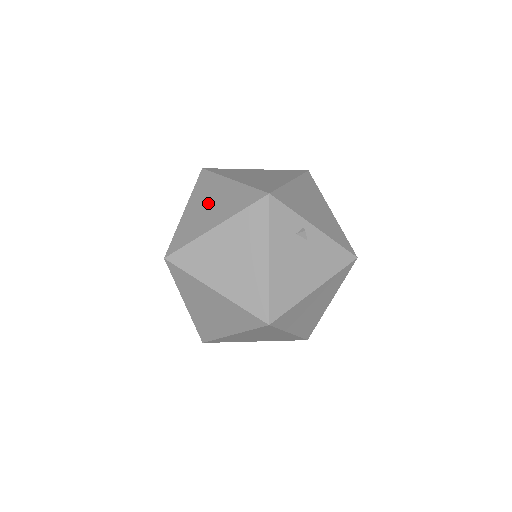
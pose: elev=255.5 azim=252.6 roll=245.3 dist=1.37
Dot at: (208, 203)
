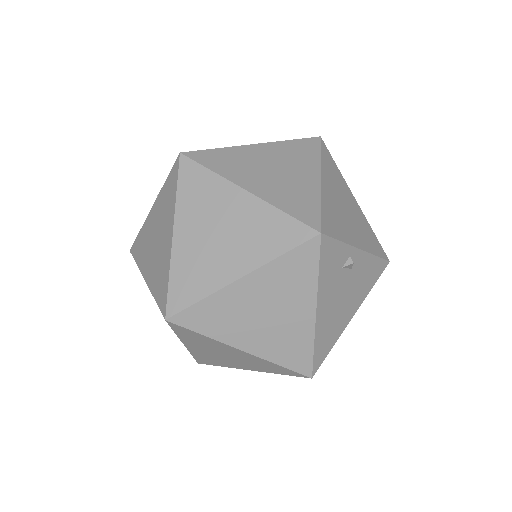
Dot at: (214, 229)
